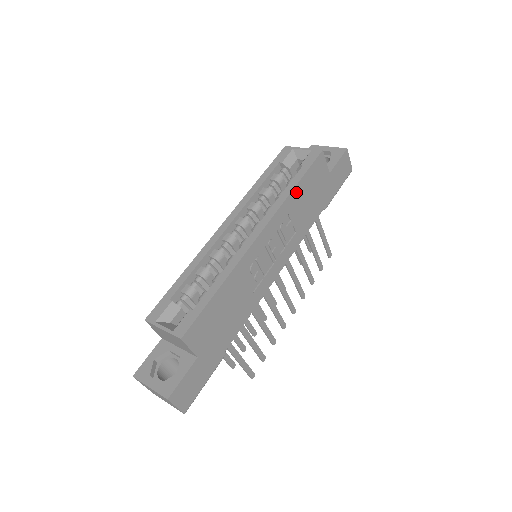
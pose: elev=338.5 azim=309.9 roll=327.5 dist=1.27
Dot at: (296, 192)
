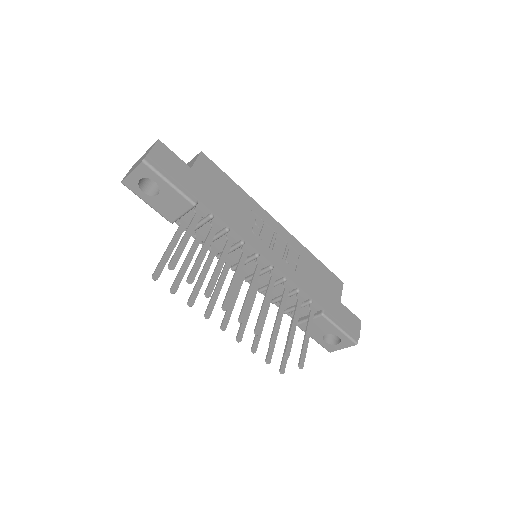
Dot at: (313, 259)
